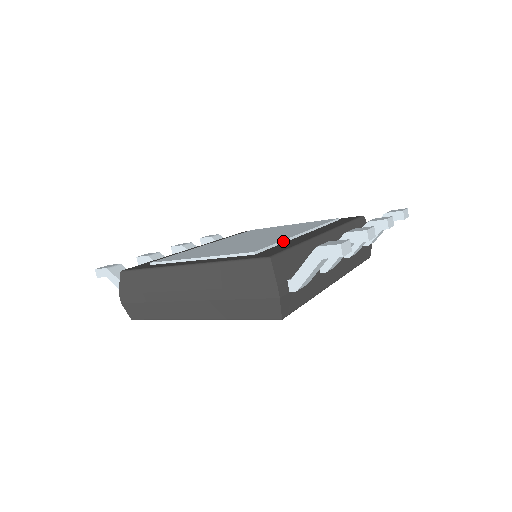
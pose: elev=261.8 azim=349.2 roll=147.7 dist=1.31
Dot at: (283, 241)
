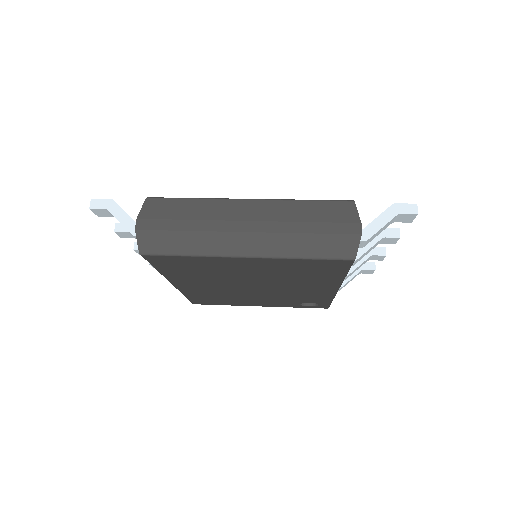
Dot at: occluded
